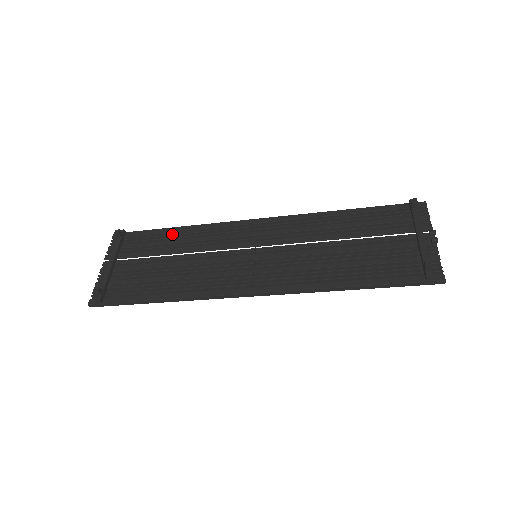
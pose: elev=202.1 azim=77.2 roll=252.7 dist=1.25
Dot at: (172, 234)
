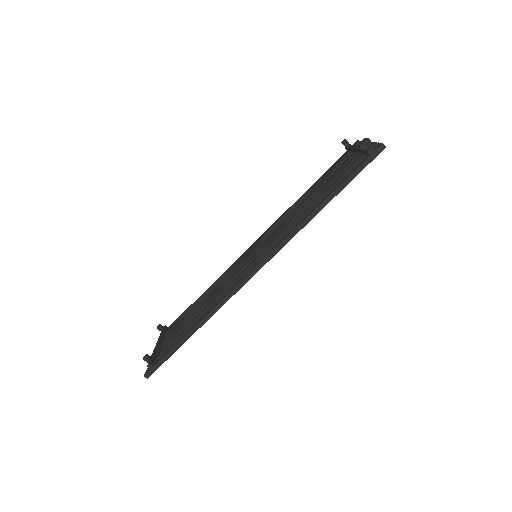
Dot at: (198, 300)
